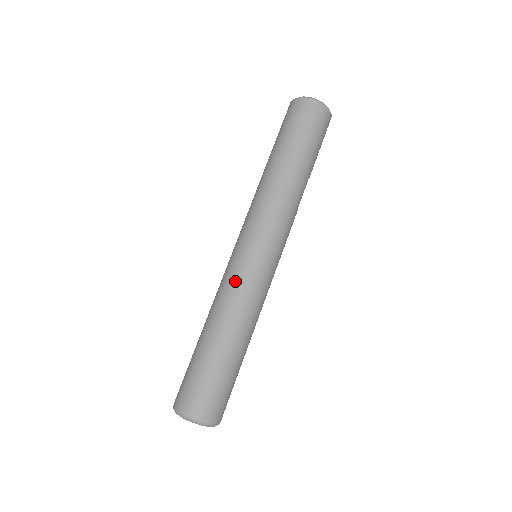
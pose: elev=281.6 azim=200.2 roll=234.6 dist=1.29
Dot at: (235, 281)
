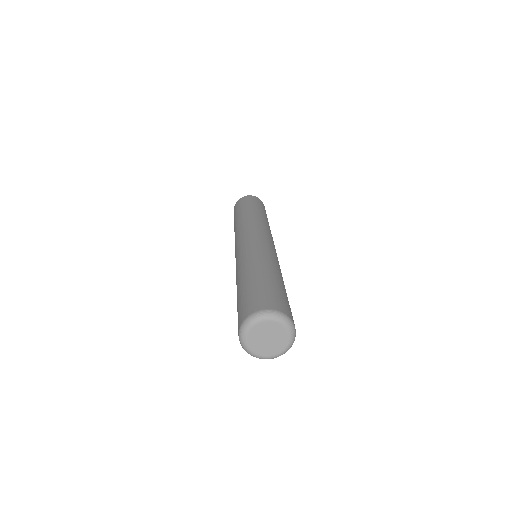
Dot at: (271, 252)
